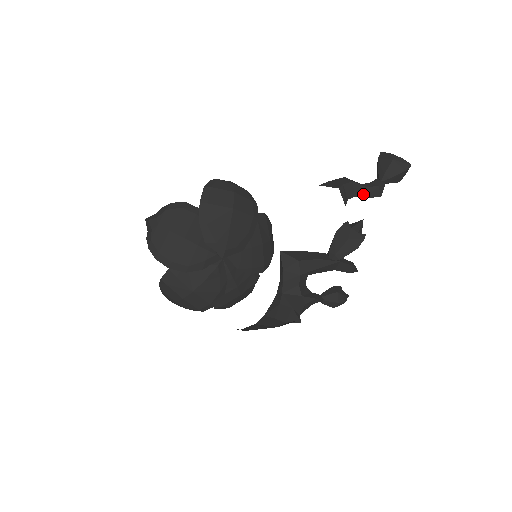
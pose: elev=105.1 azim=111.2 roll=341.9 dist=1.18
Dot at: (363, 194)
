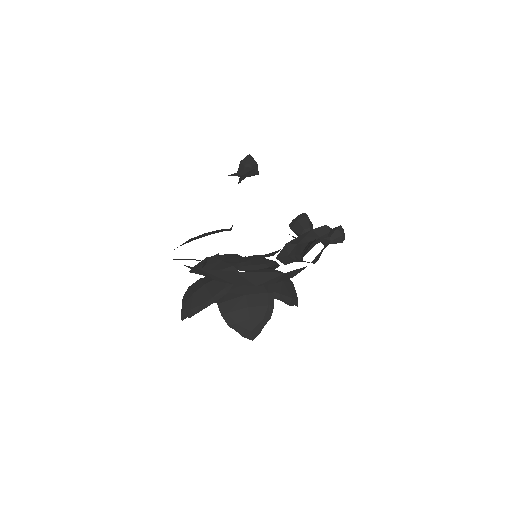
Dot at: (245, 173)
